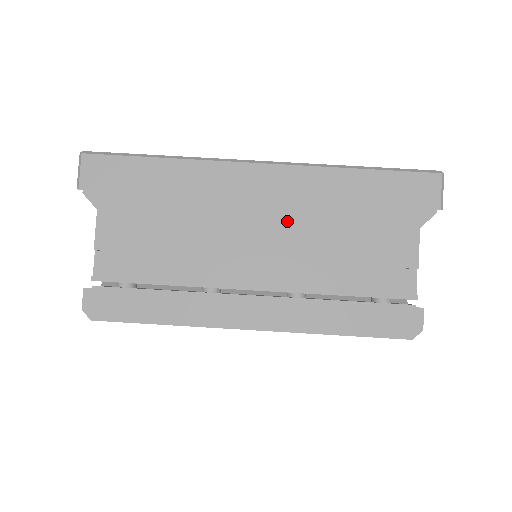
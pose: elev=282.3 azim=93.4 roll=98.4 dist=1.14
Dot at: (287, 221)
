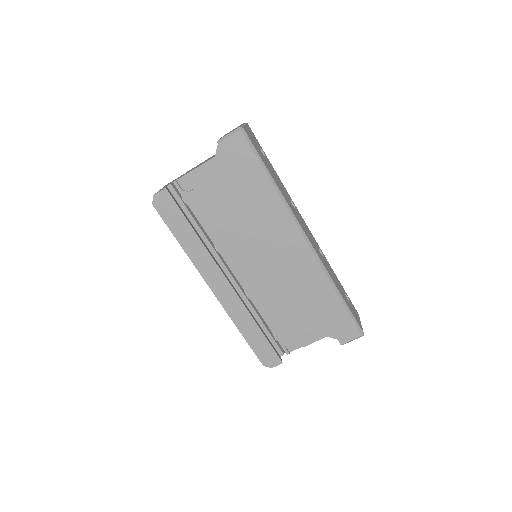
Dot at: (284, 269)
